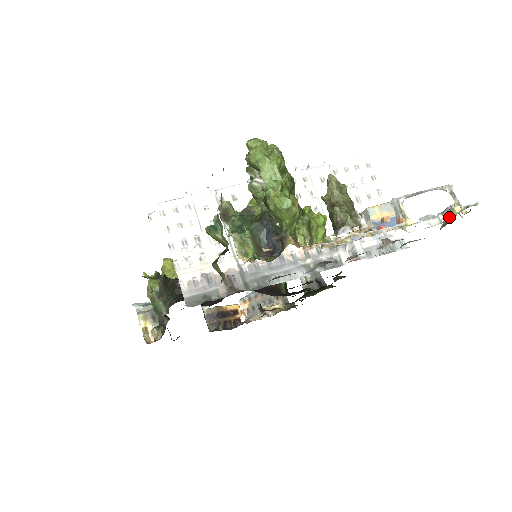
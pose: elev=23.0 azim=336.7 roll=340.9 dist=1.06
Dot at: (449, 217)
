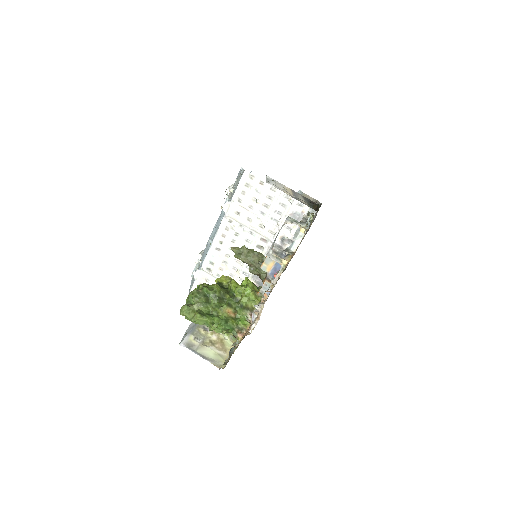
Dot at: (307, 226)
